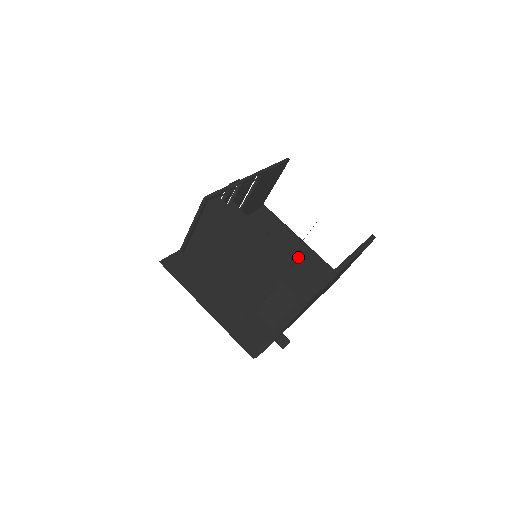
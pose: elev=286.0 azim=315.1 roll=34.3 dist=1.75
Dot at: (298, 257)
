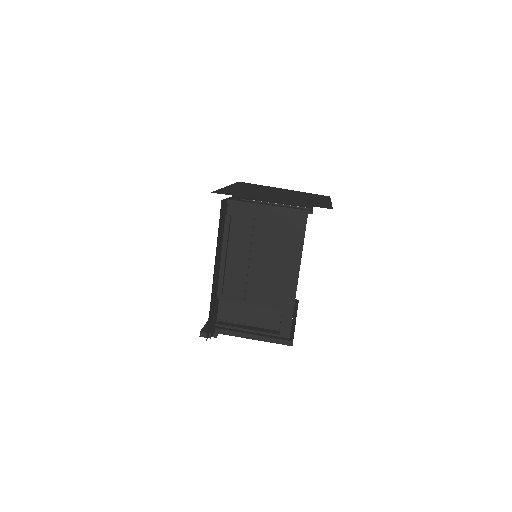
Dot at: occluded
